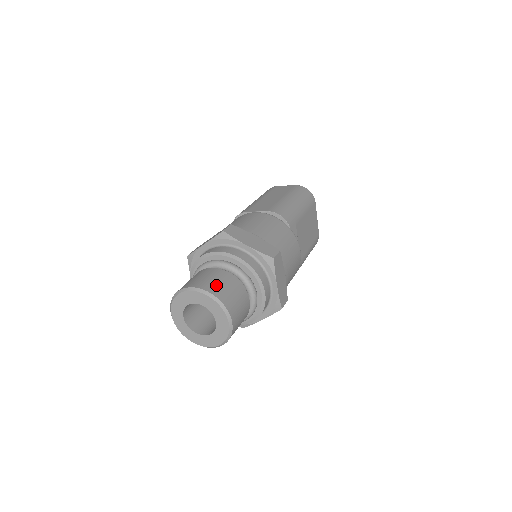
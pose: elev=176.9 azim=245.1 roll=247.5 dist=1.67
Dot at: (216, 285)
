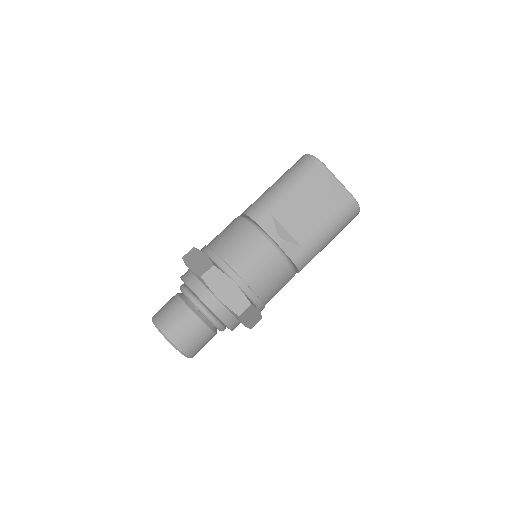
Dot at: (162, 313)
